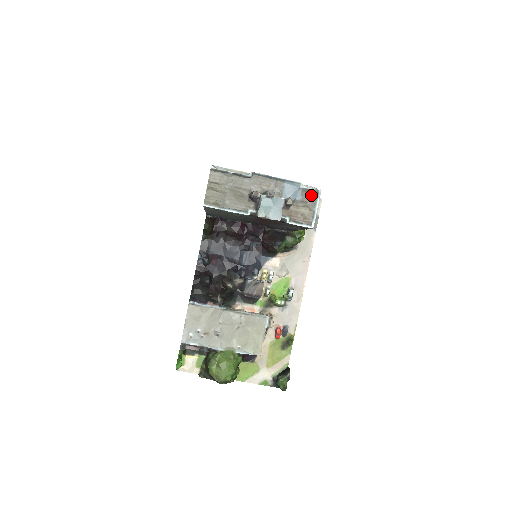
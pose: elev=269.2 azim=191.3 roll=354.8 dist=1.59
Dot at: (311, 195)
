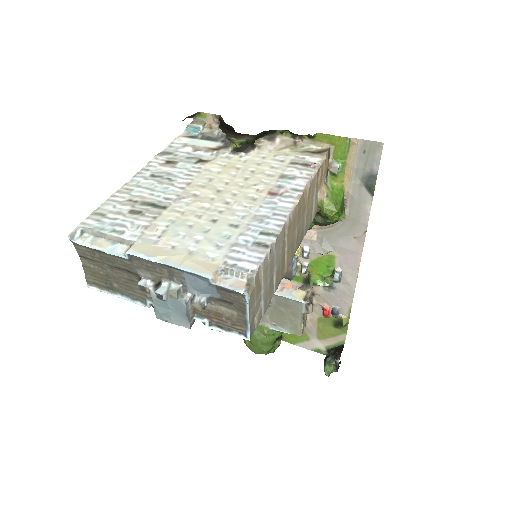
Dot at: (234, 296)
